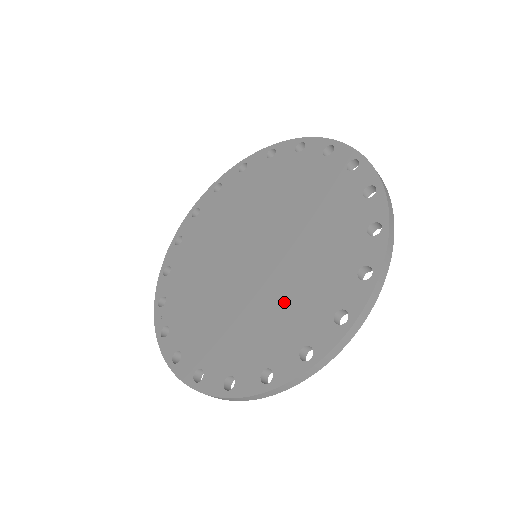
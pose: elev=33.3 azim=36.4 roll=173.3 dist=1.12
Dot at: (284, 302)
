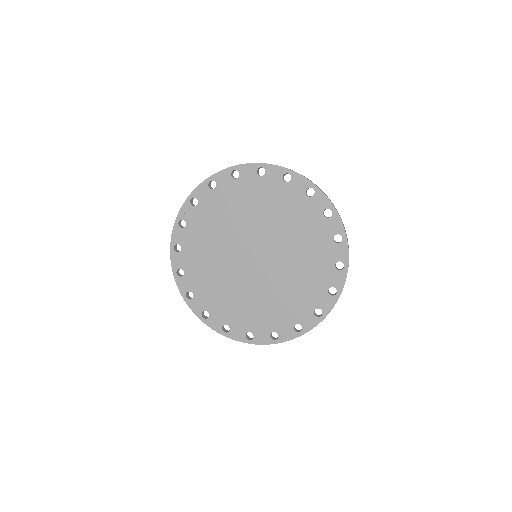
Dot at: (241, 300)
